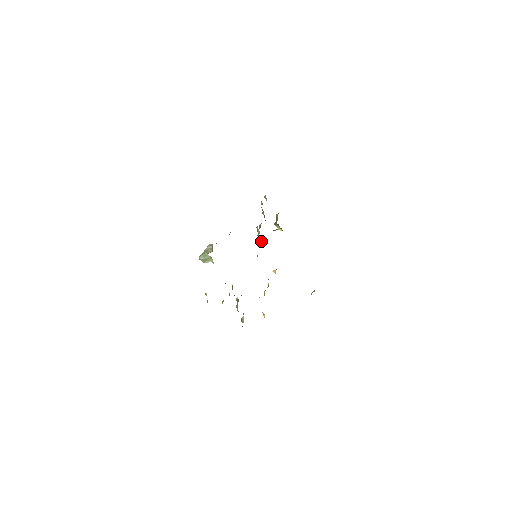
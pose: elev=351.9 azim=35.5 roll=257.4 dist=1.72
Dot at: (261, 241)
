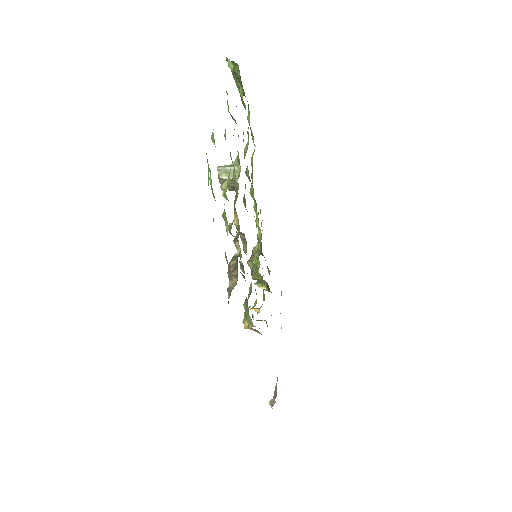
Dot at: (251, 267)
